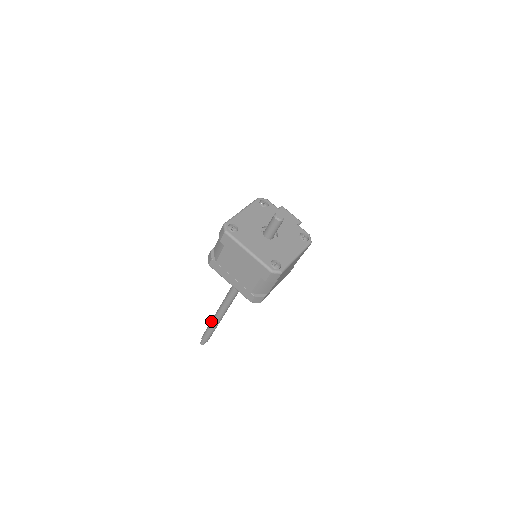
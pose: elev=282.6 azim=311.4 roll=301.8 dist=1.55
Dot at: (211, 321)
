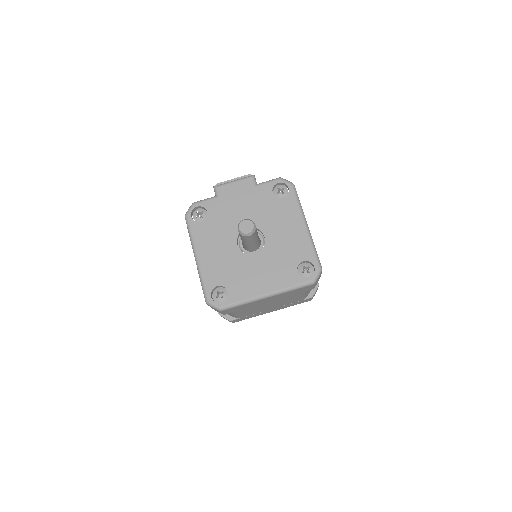
Dot at: occluded
